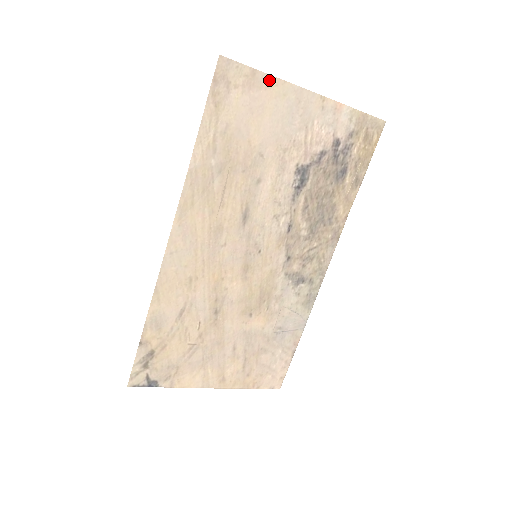
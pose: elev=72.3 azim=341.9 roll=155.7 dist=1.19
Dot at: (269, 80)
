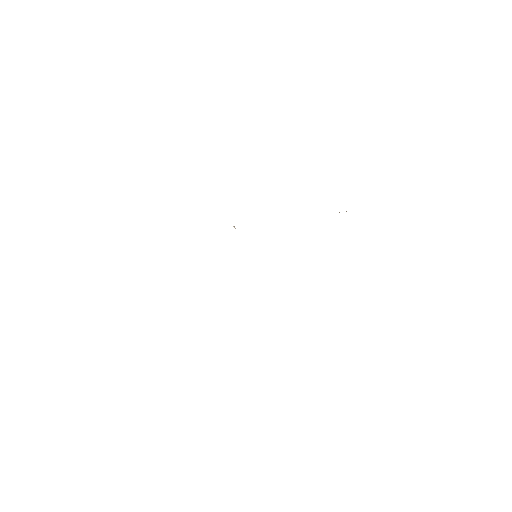
Dot at: occluded
